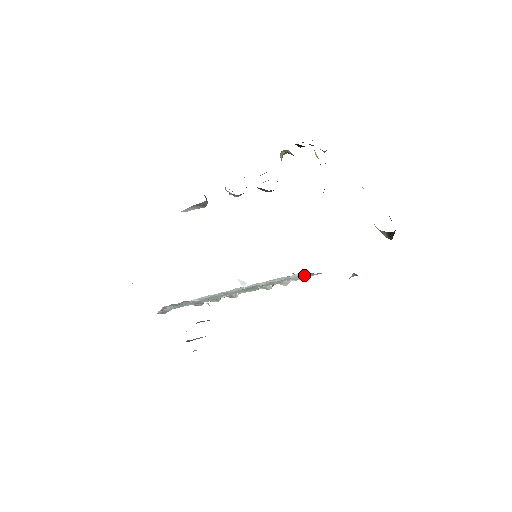
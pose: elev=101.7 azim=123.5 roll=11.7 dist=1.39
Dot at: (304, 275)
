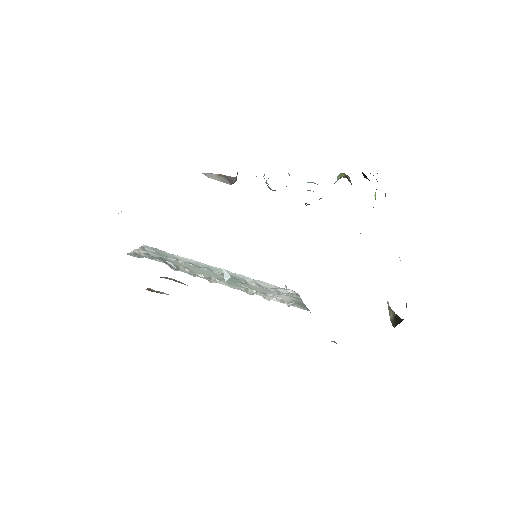
Dot at: (293, 298)
